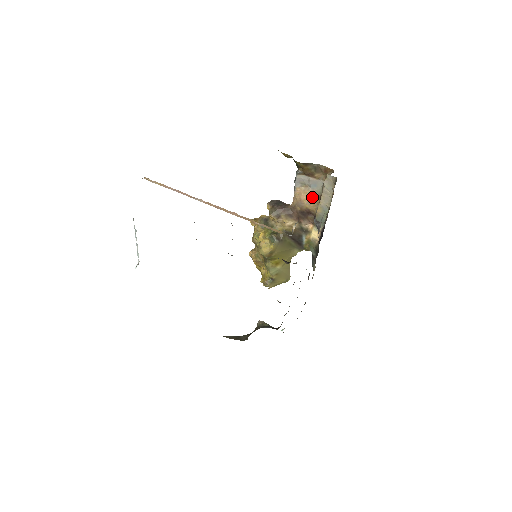
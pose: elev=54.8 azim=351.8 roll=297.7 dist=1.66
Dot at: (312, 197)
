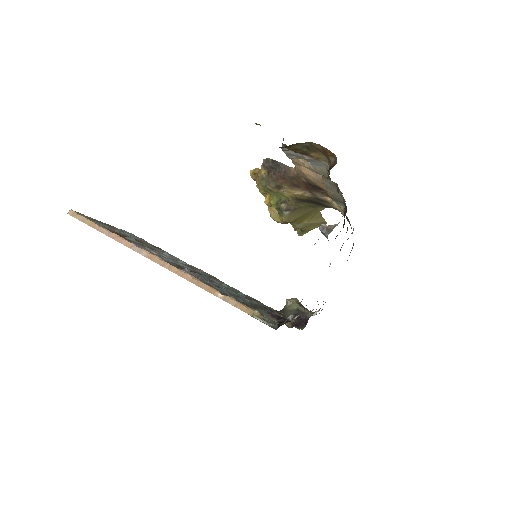
Dot at: (317, 175)
